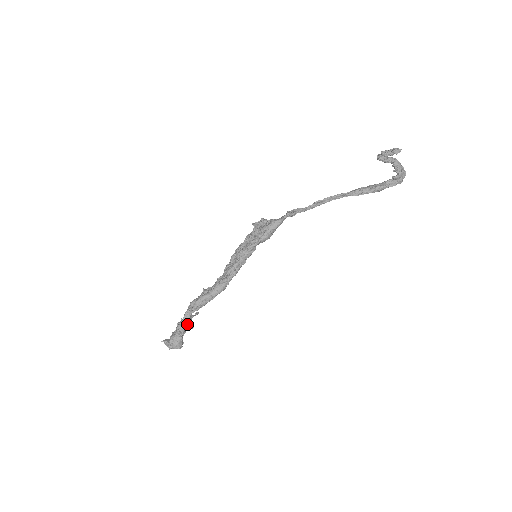
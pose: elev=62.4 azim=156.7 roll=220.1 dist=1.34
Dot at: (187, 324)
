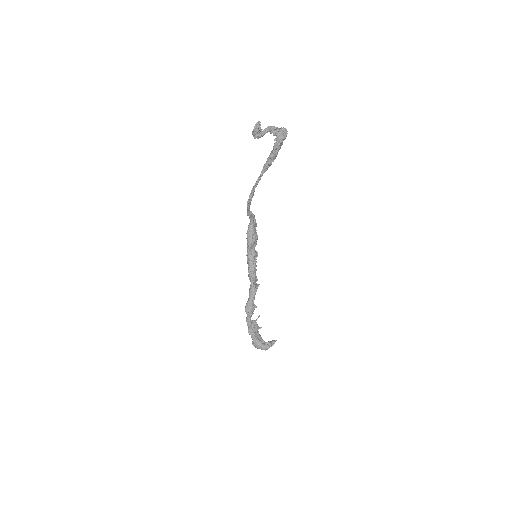
Dot at: (253, 328)
